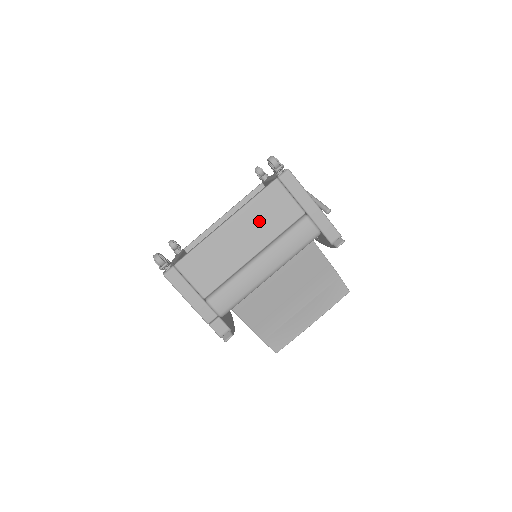
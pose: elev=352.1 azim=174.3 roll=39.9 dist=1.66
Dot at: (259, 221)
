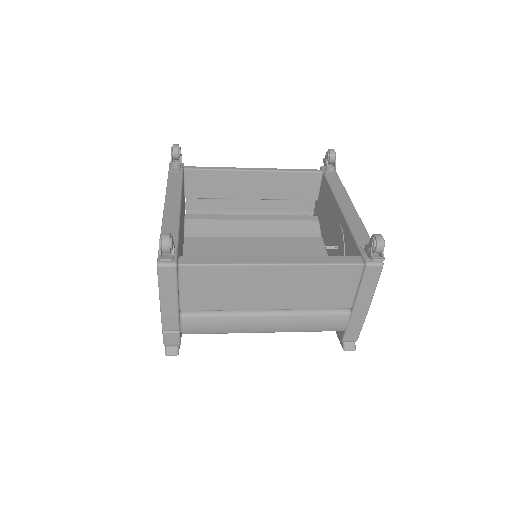
Dot at: (306, 286)
